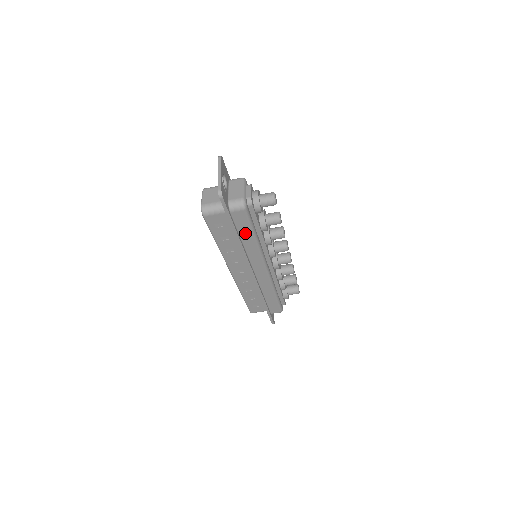
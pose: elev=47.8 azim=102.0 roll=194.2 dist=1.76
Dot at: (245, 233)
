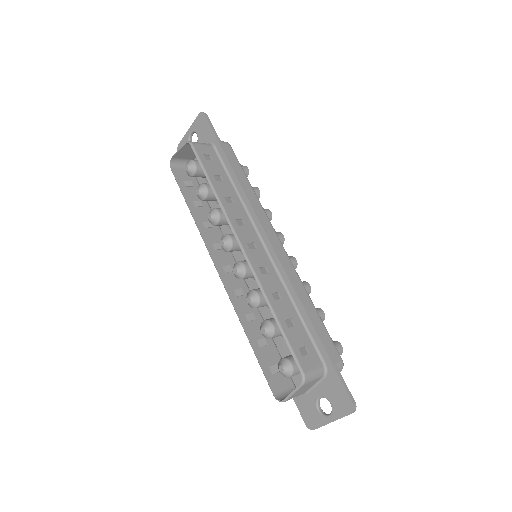
Dot at: occluded
